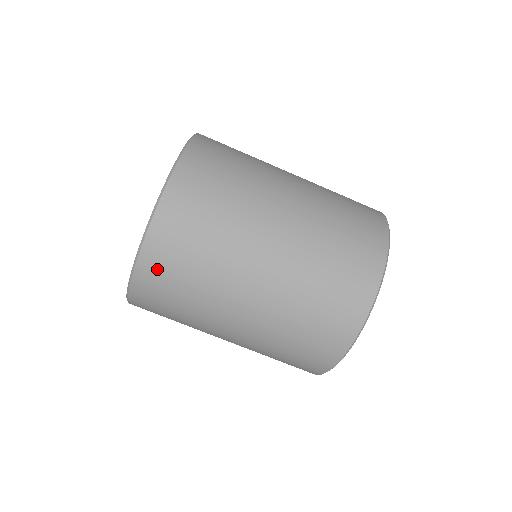
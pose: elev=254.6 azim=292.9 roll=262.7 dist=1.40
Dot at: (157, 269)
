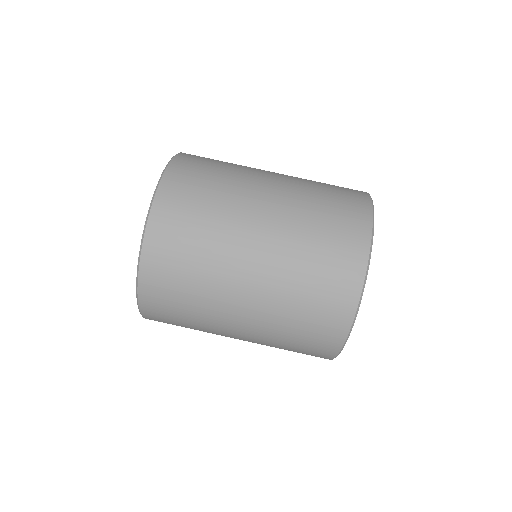
Dot at: (157, 312)
